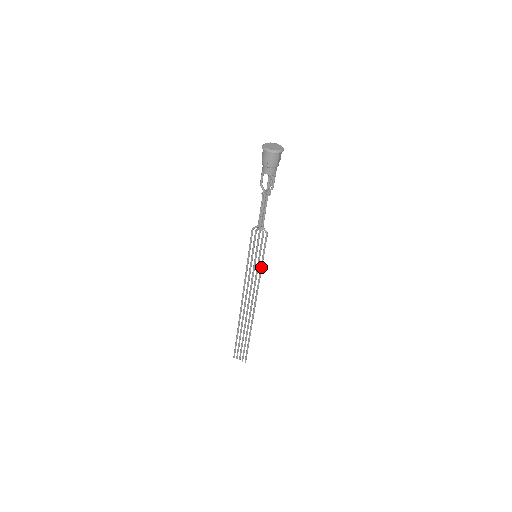
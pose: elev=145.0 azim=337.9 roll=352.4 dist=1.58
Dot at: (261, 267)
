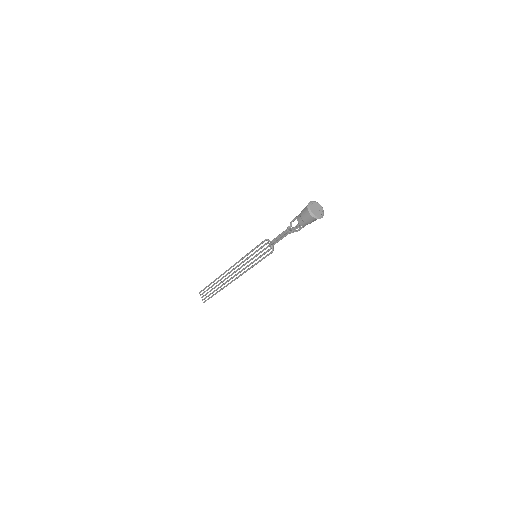
Dot at: (254, 265)
